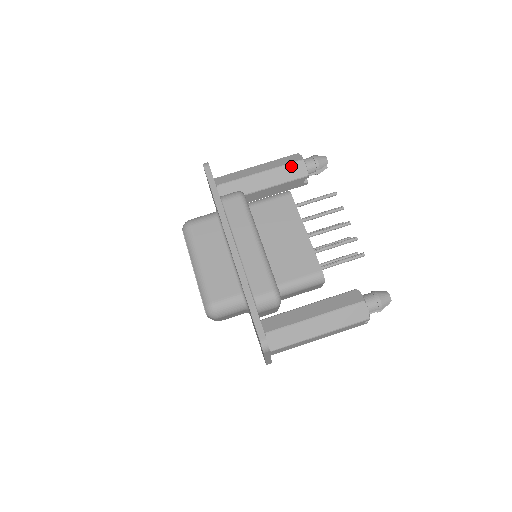
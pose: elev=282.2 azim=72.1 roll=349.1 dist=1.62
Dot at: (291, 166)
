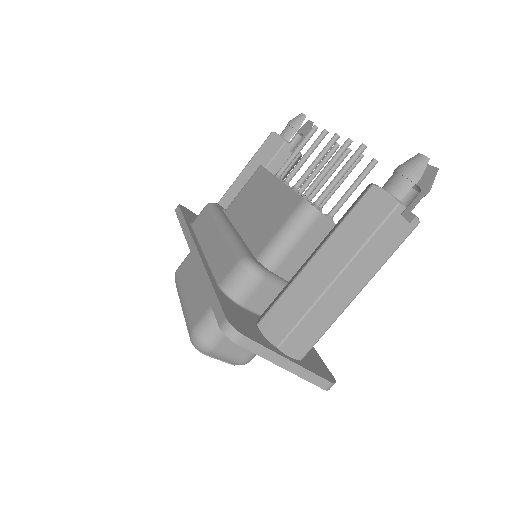
Dot at: (263, 148)
